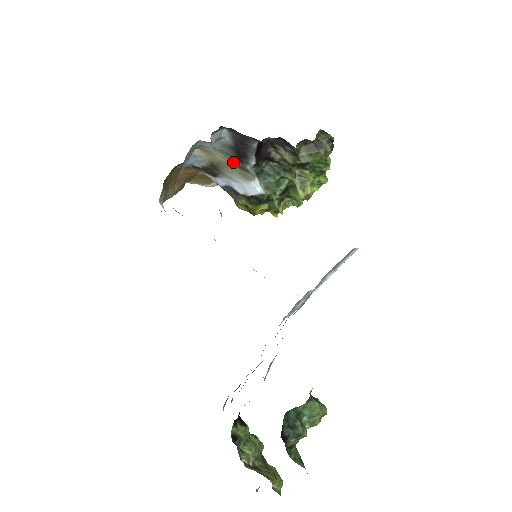
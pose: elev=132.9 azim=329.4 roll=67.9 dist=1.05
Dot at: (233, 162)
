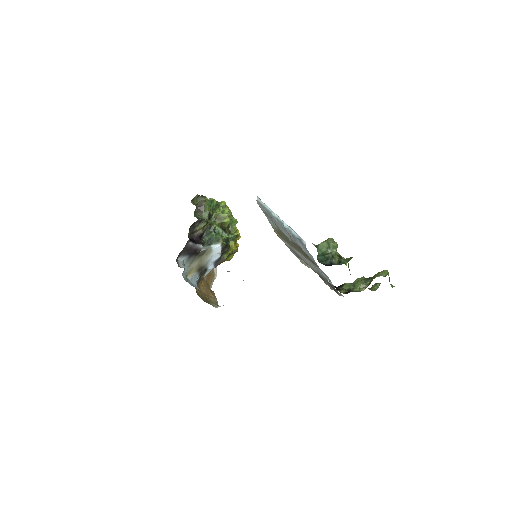
Dot at: (199, 258)
